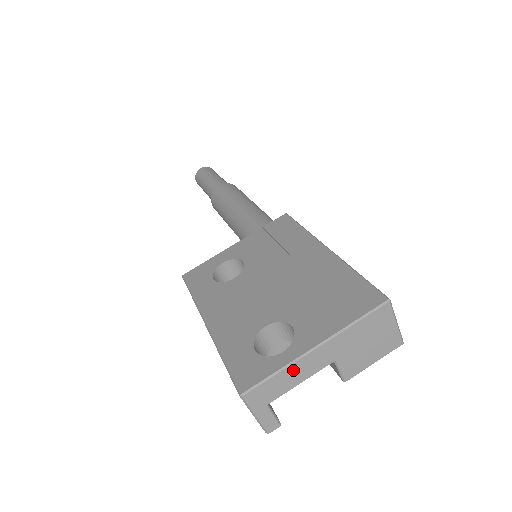
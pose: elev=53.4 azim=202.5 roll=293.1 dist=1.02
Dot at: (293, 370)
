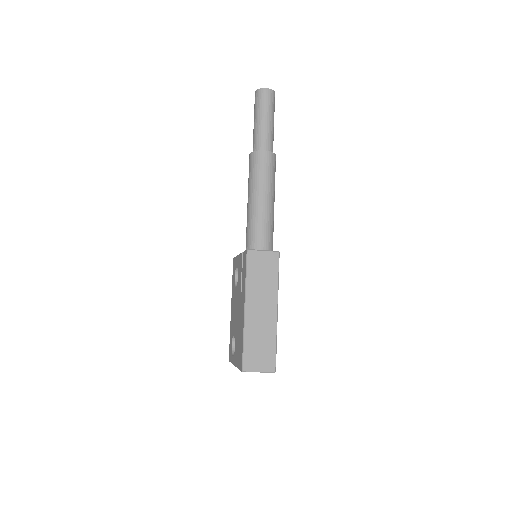
Dot at: occluded
